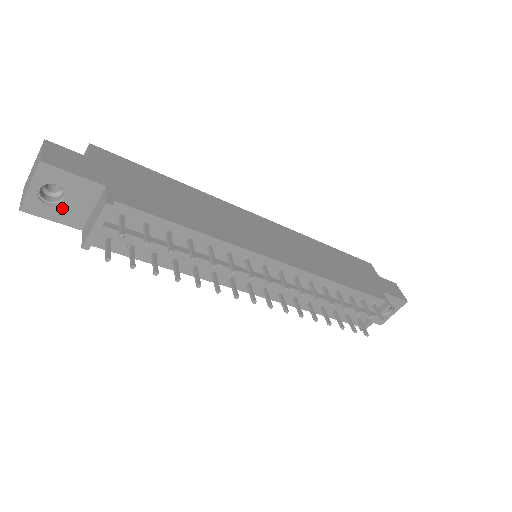
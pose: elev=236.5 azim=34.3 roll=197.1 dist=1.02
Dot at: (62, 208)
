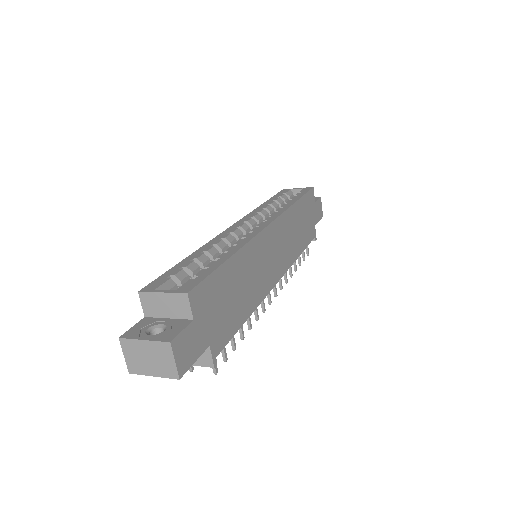
Dot at: occluded
